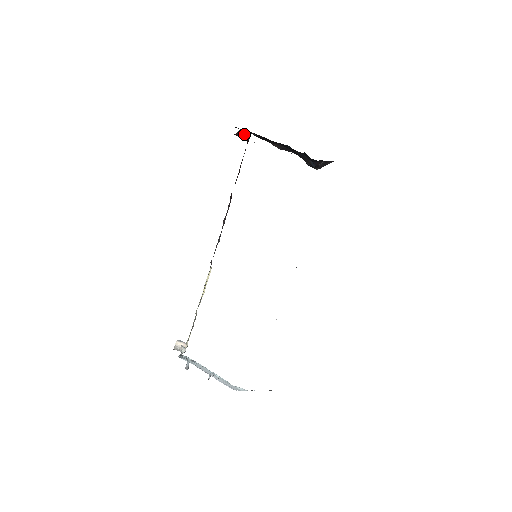
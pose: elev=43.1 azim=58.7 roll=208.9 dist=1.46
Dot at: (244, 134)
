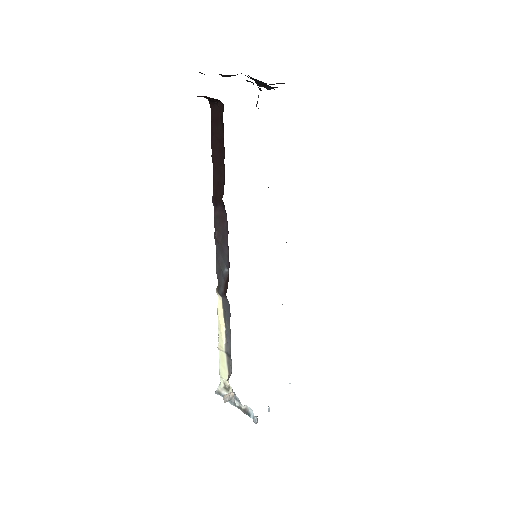
Dot at: (208, 97)
